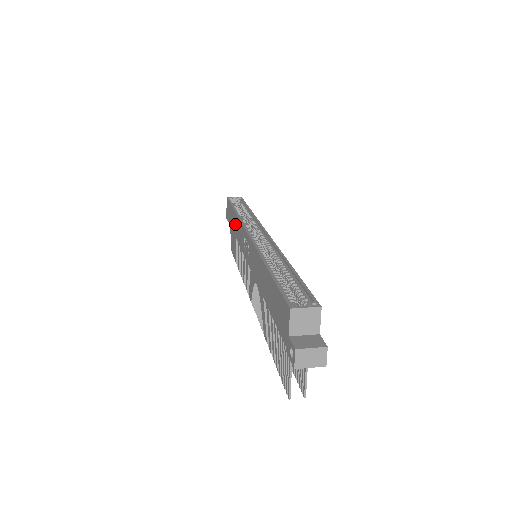
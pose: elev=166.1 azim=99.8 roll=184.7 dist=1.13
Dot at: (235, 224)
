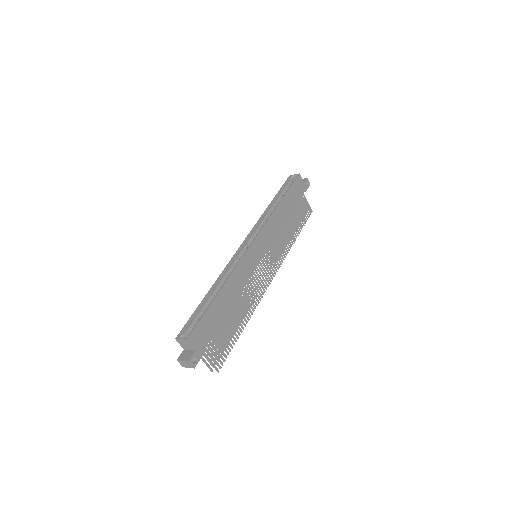
Dot at: occluded
